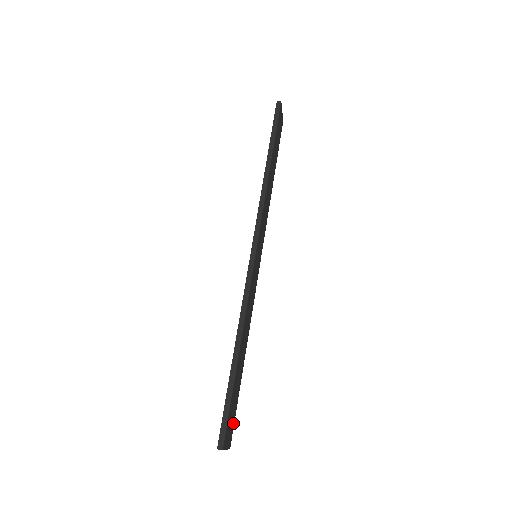
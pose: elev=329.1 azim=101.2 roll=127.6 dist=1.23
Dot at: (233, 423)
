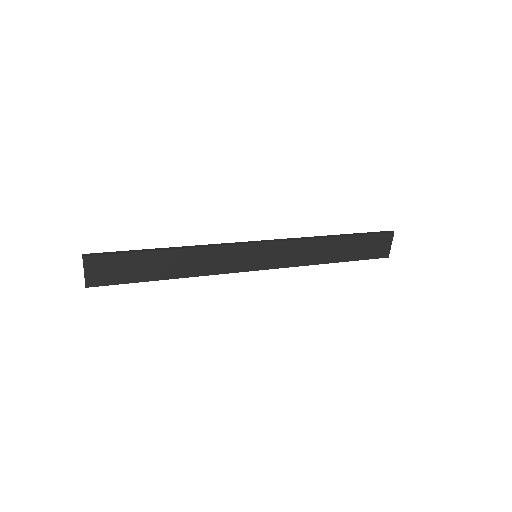
Dot at: (108, 282)
